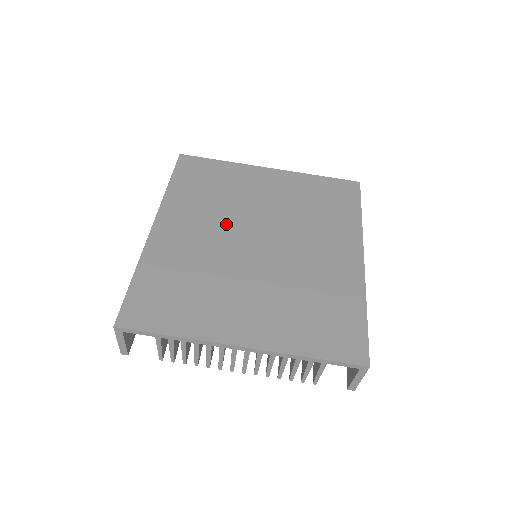
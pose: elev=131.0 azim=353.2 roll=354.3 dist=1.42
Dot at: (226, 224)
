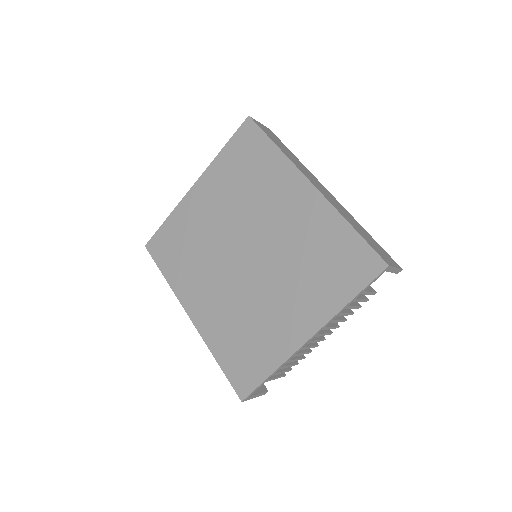
Dot at: (218, 265)
